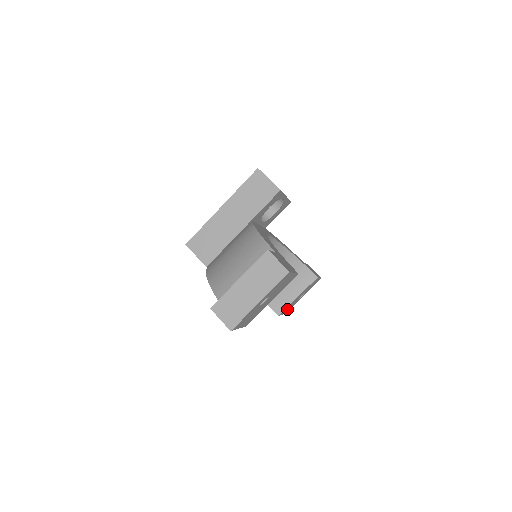
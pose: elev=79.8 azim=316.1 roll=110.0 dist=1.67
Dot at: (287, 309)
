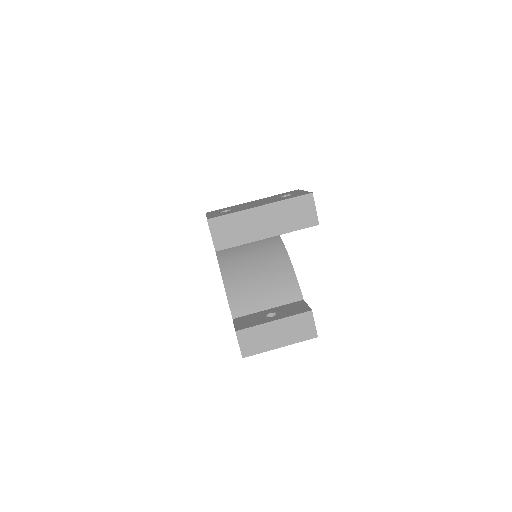
Dot at: occluded
